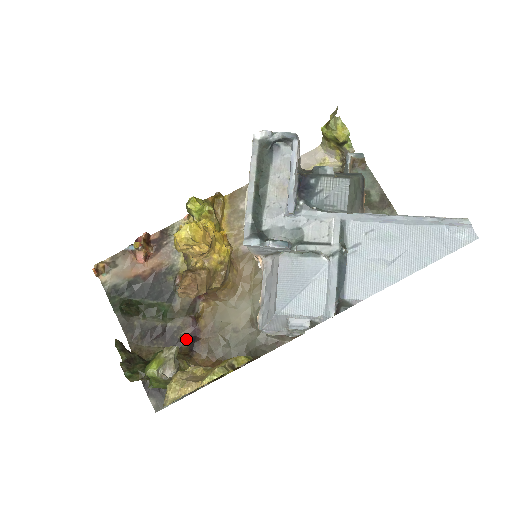
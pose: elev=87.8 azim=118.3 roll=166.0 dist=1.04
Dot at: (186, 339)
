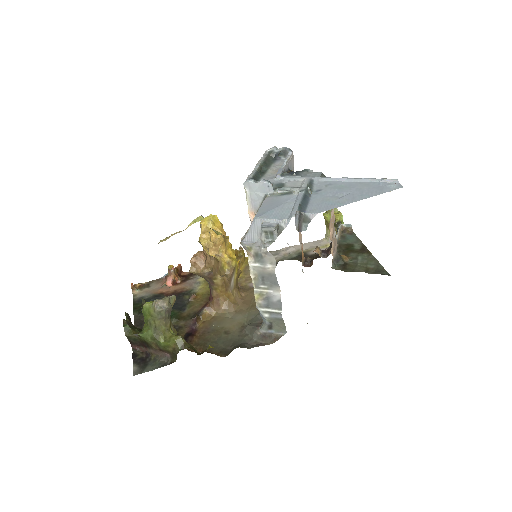
Dot at: (183, 335)
